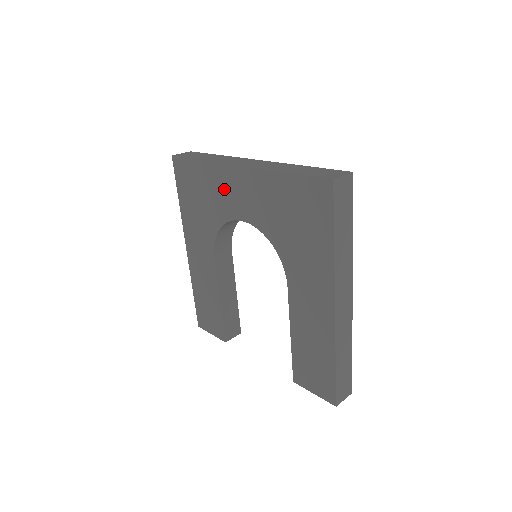
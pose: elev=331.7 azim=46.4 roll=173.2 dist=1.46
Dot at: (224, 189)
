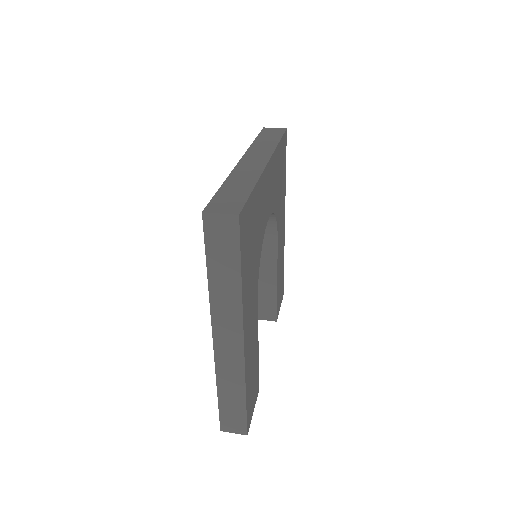
Dot at: occluded
